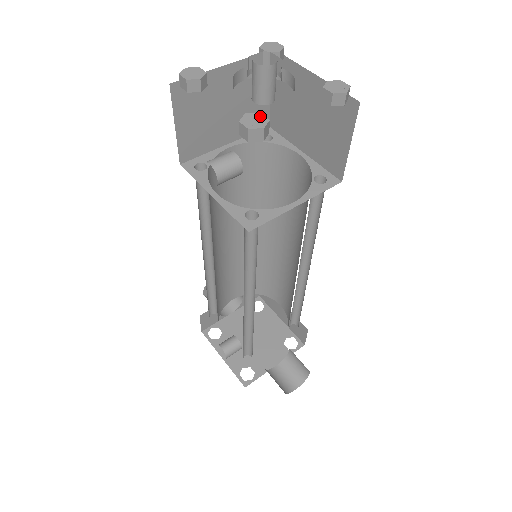
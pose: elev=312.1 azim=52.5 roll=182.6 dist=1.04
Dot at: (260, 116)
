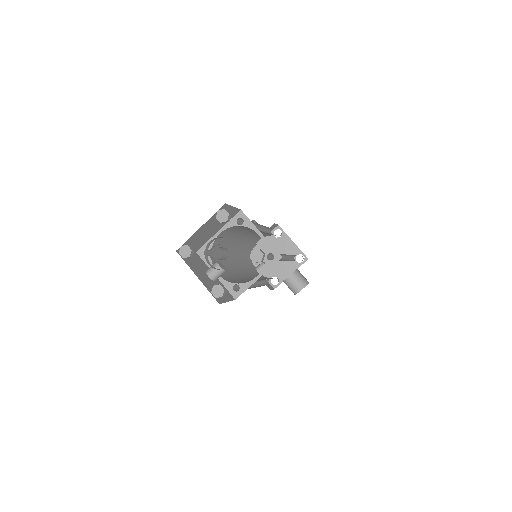
Dot at: (220, 287)
